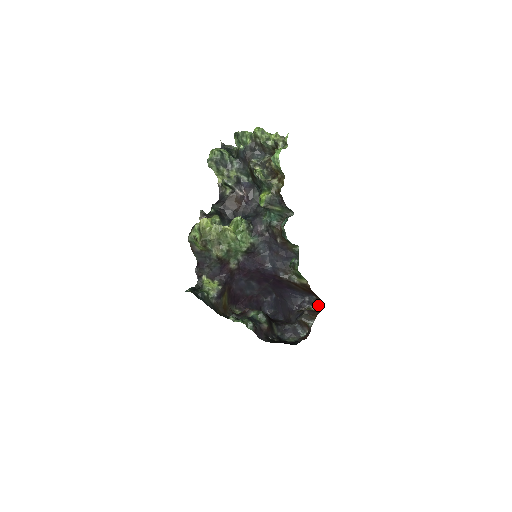
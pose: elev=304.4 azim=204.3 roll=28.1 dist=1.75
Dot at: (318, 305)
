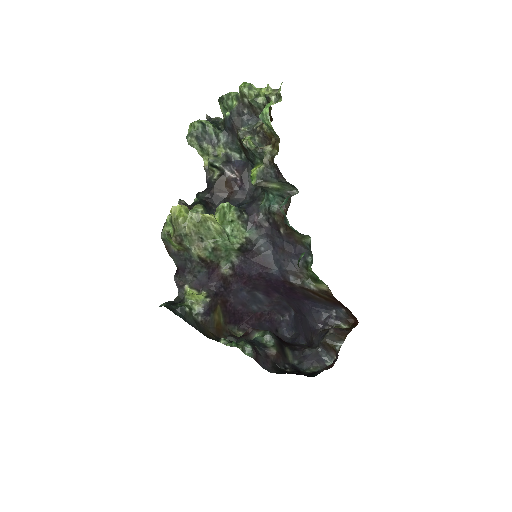
Dot at: (350, 321)
